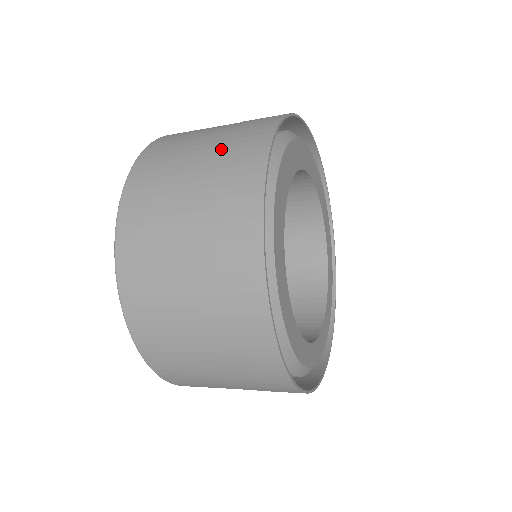
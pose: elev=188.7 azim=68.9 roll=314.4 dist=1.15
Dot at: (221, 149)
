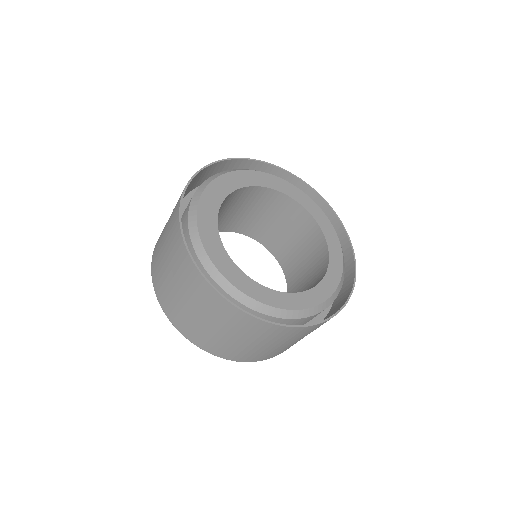
Dot at: (168, 231)
